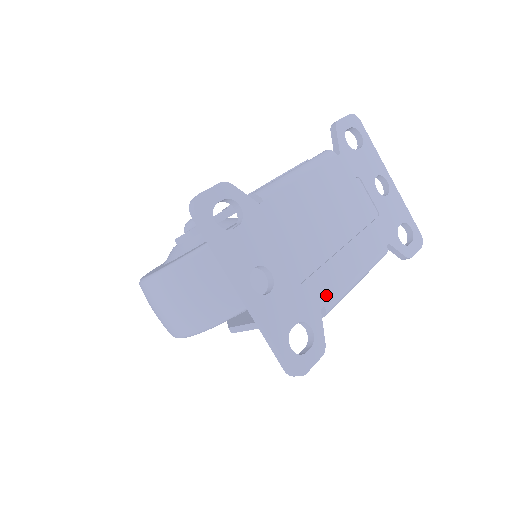
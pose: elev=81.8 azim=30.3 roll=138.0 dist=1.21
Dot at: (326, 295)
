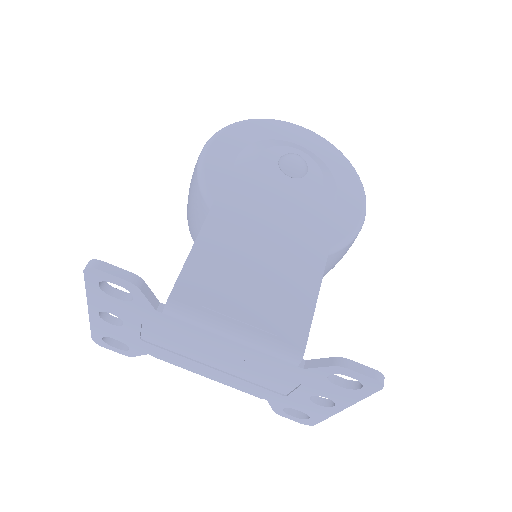
Dot at: (162, 357)
